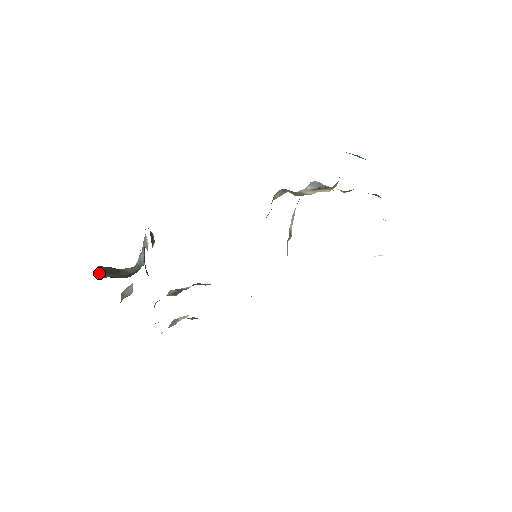
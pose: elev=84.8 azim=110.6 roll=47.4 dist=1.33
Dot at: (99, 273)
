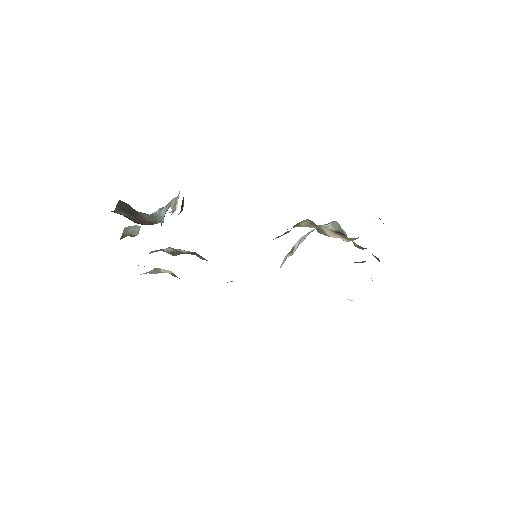
Dot at: (119, 208)
